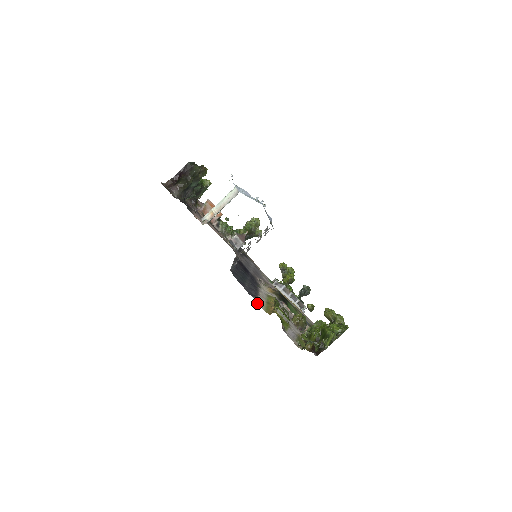
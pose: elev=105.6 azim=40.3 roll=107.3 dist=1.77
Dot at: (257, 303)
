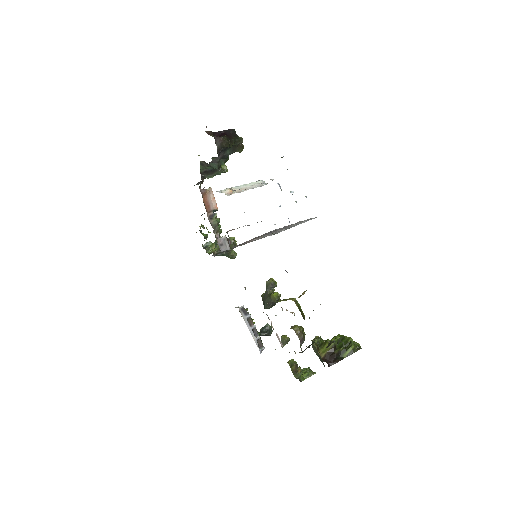
Dot at: occluded
